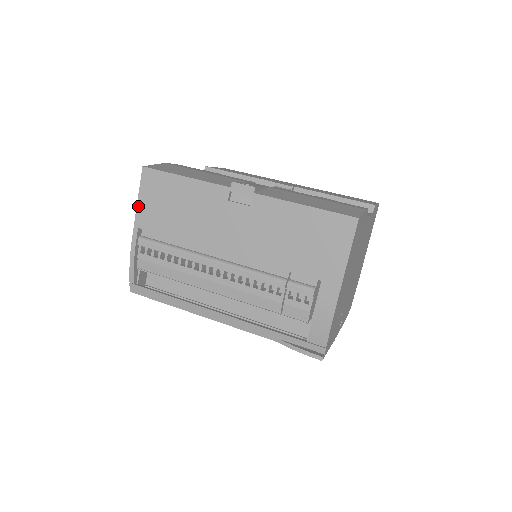
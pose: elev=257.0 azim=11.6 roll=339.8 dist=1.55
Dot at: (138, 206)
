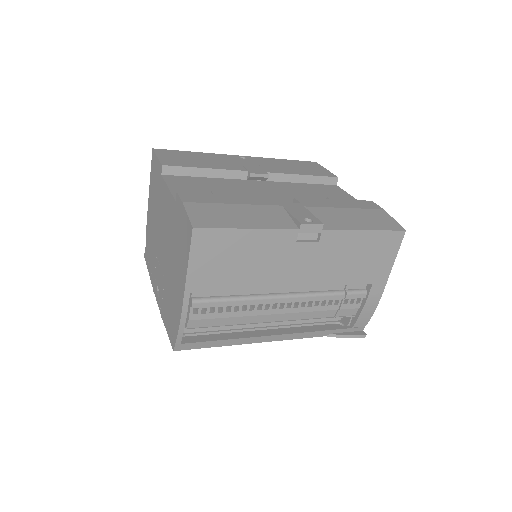
Dot at: (189, 271)
